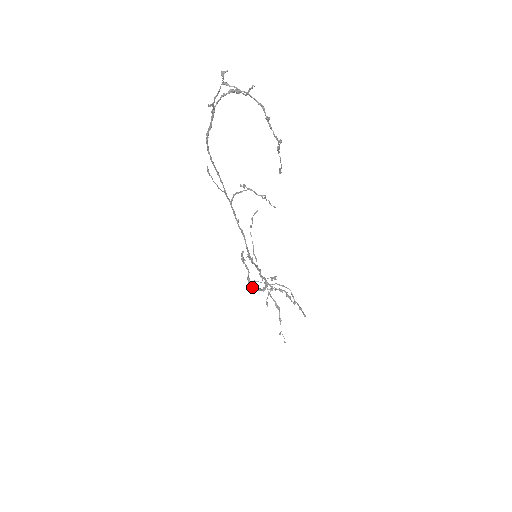
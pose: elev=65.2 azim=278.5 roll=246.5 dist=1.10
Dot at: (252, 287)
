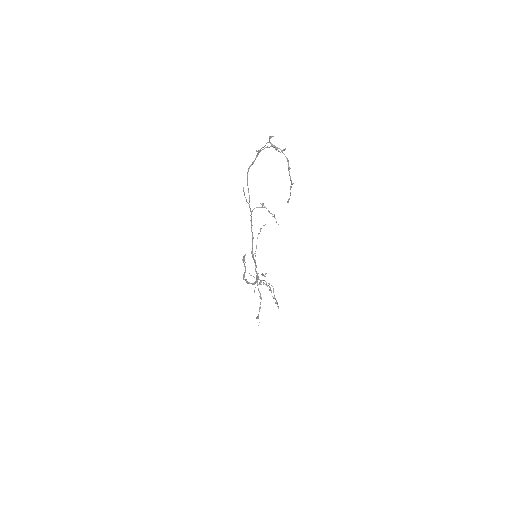
Dot at: (246, 281)
